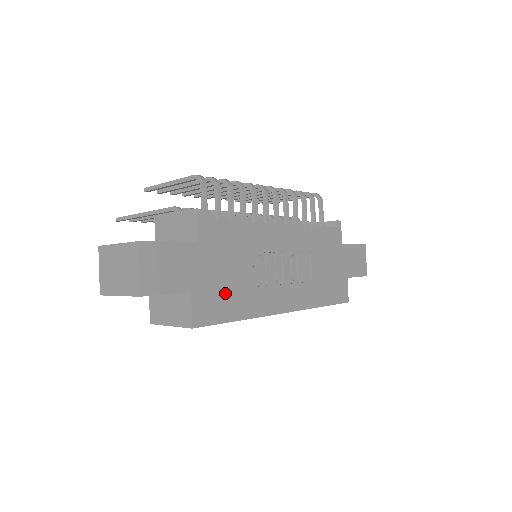
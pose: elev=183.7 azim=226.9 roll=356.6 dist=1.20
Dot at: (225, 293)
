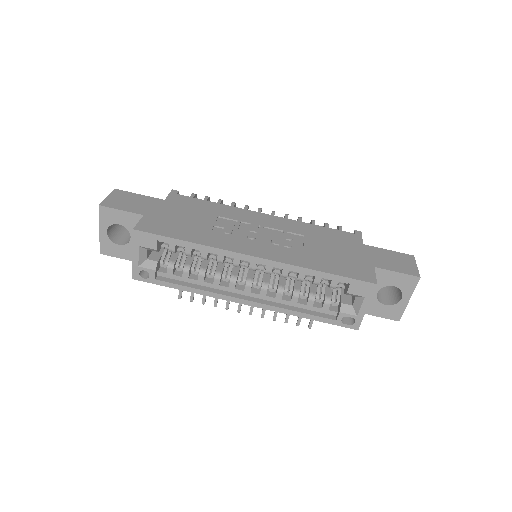
Dot at: (179, 225)
